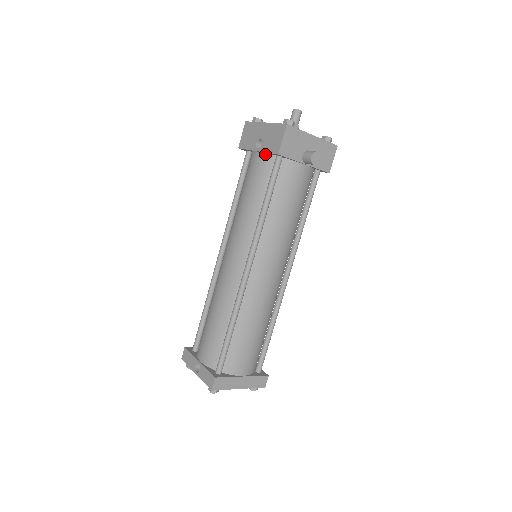
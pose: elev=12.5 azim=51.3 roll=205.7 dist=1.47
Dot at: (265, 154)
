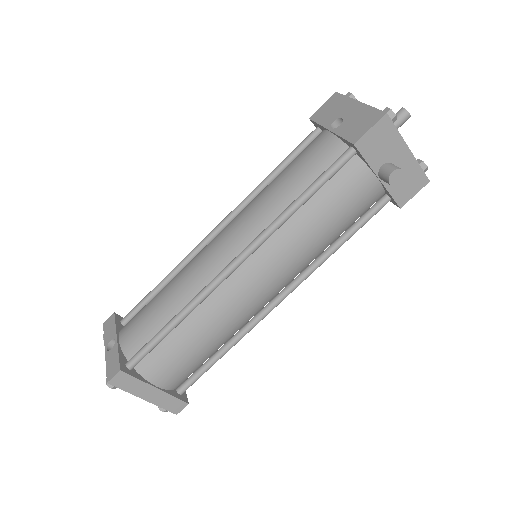
Dot at: (337, 138)
